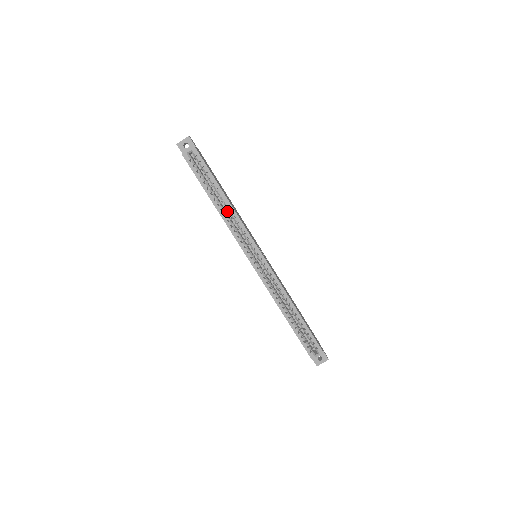
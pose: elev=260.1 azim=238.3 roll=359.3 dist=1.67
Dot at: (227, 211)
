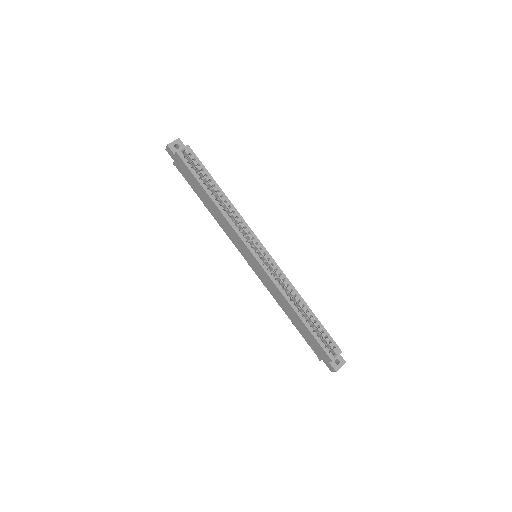
Dot at: occluded
